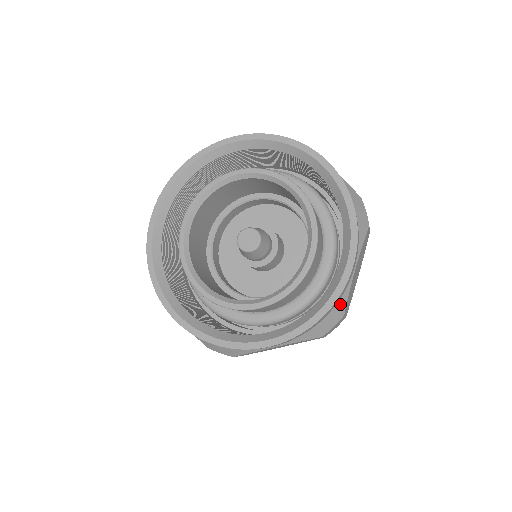
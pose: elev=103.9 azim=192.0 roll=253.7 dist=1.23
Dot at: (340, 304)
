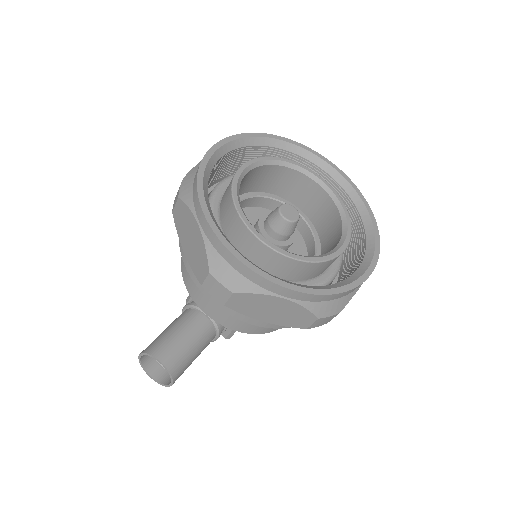
Dot at: occluded
